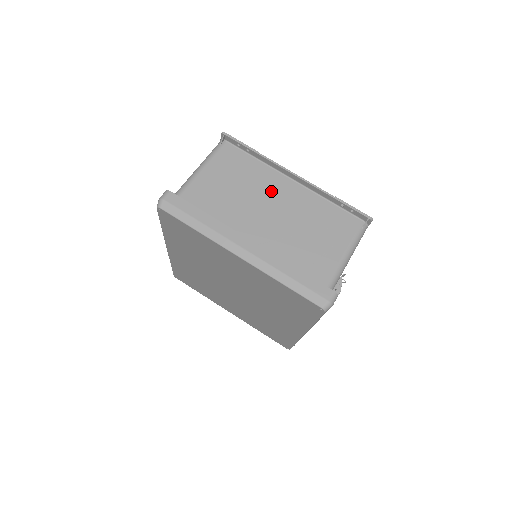
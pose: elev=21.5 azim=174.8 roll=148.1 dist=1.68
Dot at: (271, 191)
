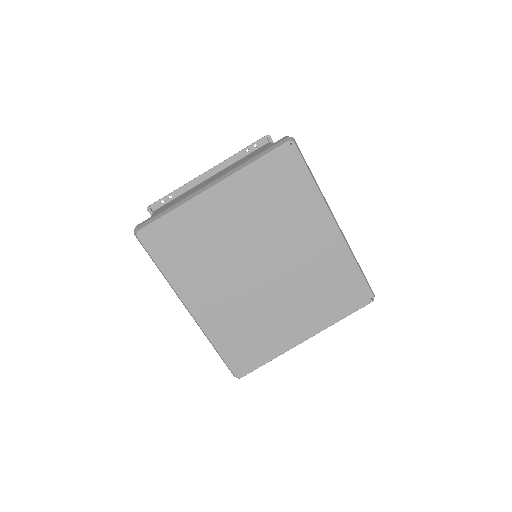
Dot at: occluded
